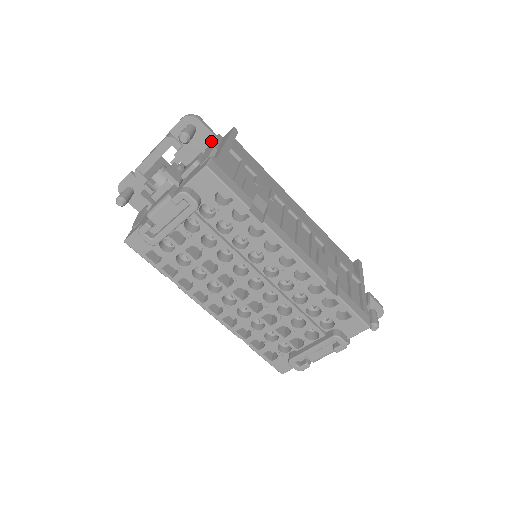
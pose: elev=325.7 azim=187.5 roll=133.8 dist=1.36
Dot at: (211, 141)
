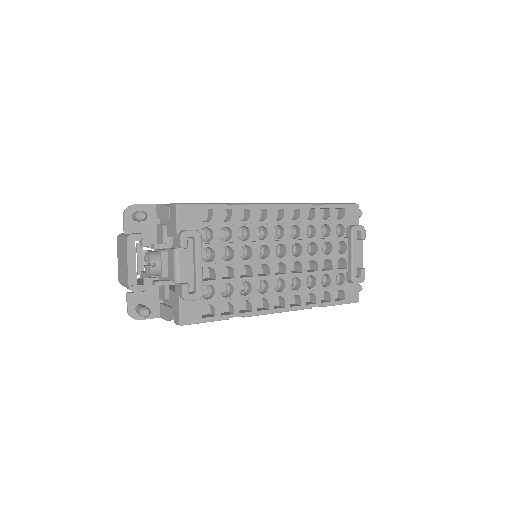
Dot at: (155, 211)
